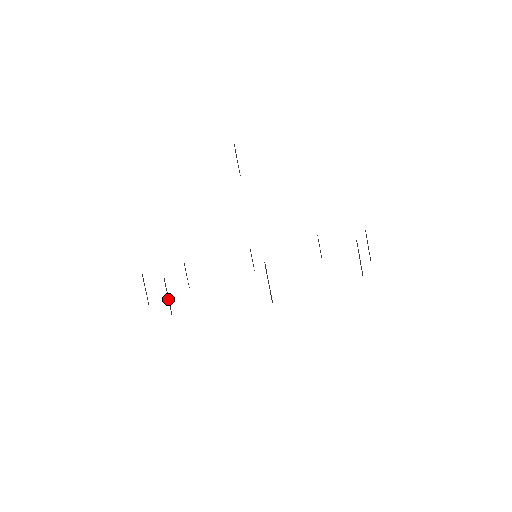
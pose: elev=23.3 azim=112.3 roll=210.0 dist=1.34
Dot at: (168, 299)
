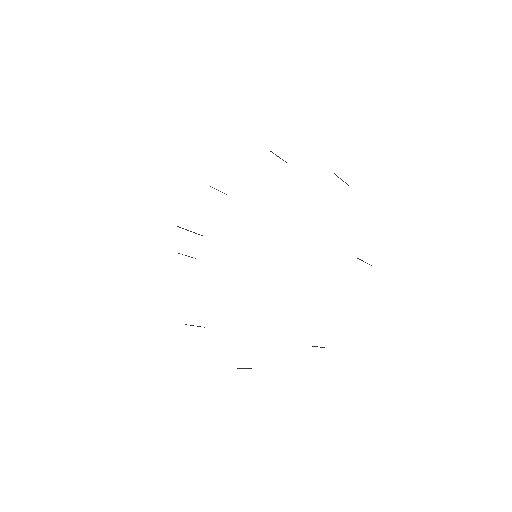
Dot at: occluded
